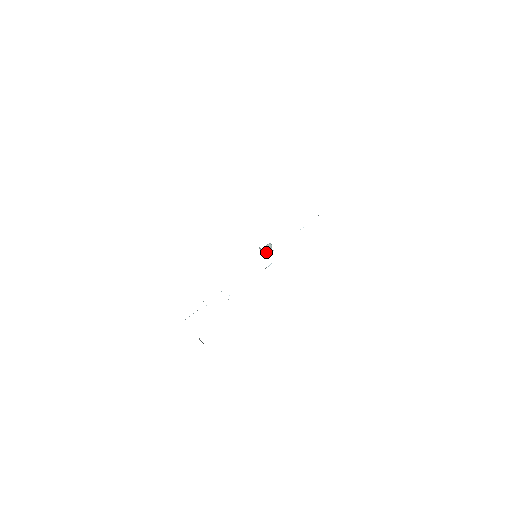
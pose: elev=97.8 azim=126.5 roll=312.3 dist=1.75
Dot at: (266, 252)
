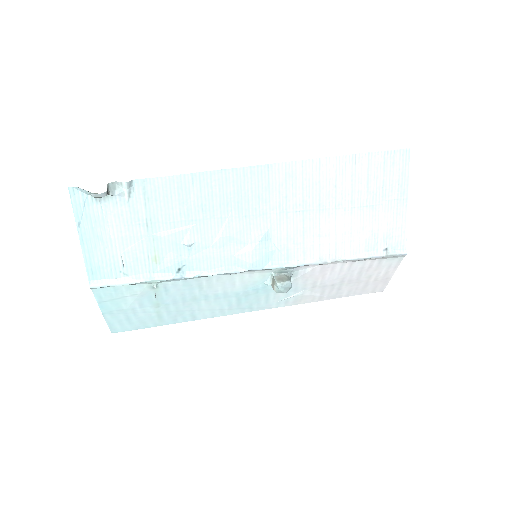
Dot at: (279, 284)
